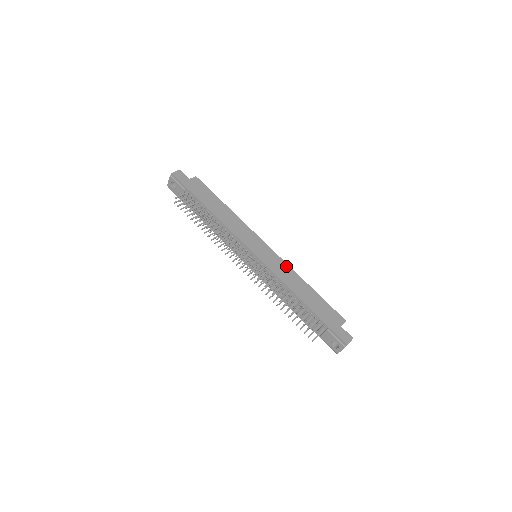
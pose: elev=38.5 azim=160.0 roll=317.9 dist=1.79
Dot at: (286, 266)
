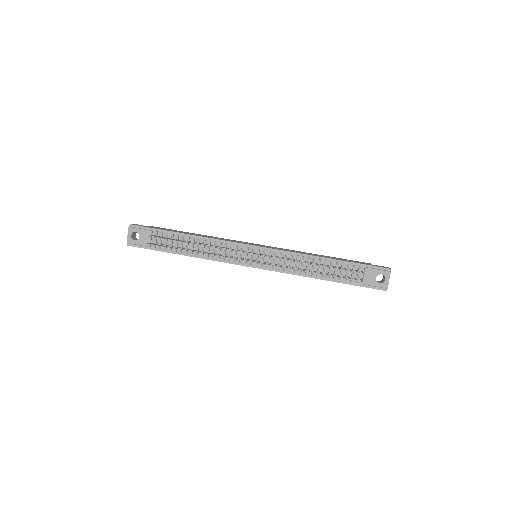
Dot at: occluded
